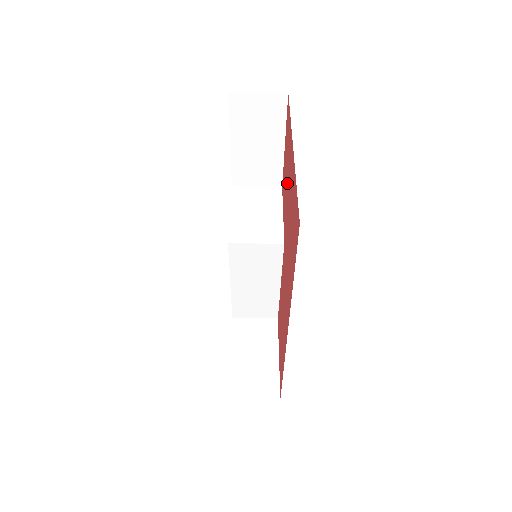
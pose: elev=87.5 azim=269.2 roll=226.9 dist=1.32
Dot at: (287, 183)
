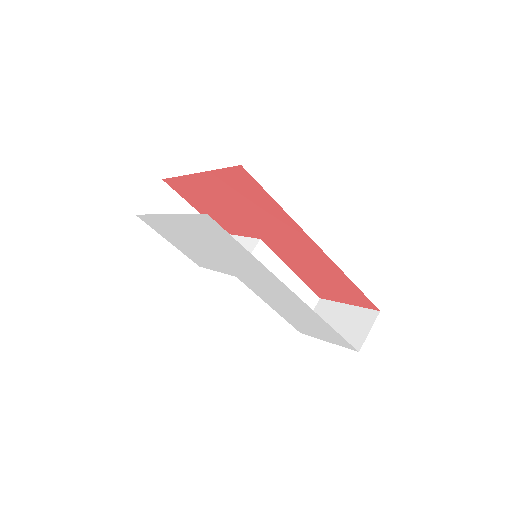
Dot at: (218, 207)
